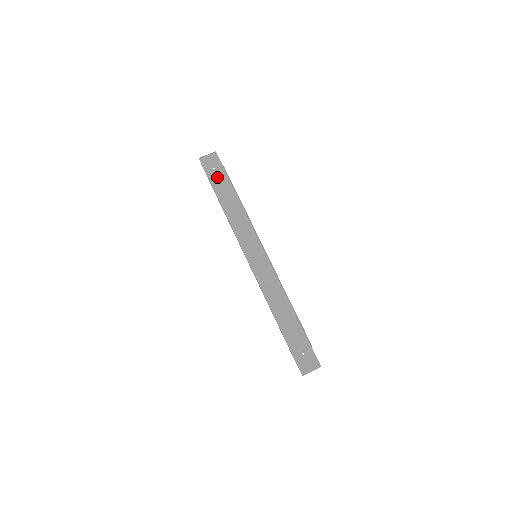
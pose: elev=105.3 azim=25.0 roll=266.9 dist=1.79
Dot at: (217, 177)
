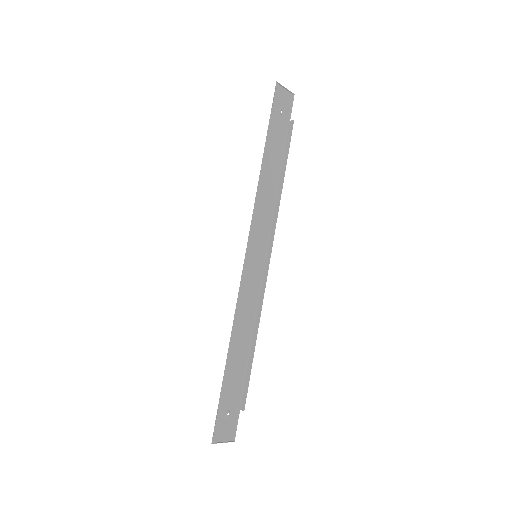
Dot at: (278, 124)
